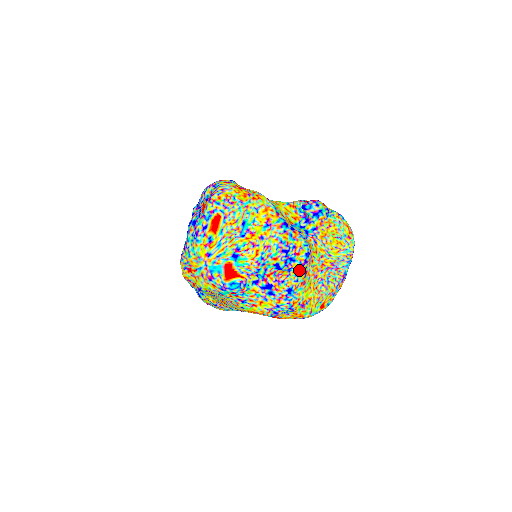
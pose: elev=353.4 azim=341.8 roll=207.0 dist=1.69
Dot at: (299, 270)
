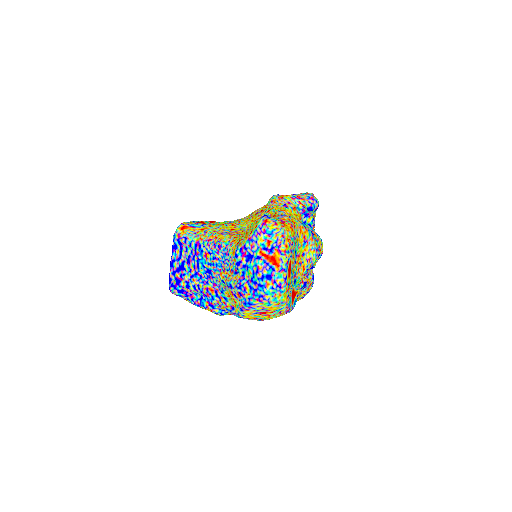
Dot at: occluded
